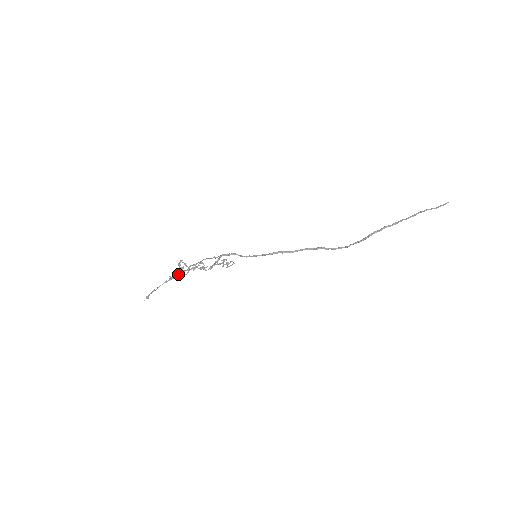
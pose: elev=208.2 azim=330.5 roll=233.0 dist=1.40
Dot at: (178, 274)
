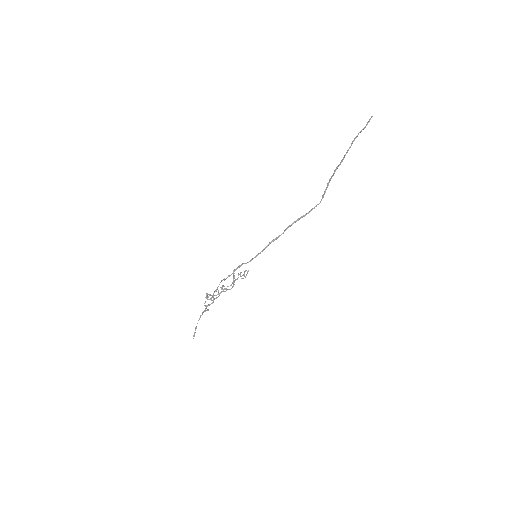
Dot at: (207, 305)
